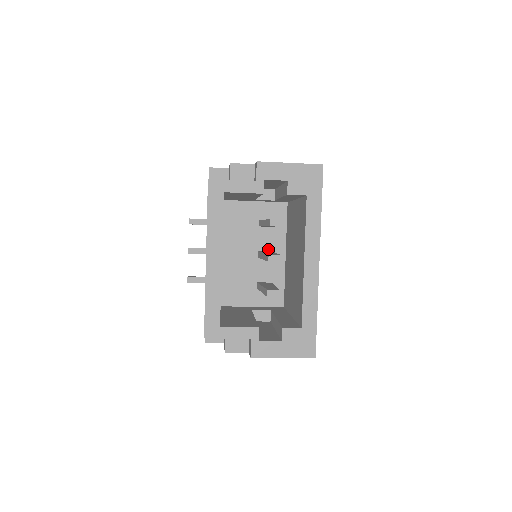
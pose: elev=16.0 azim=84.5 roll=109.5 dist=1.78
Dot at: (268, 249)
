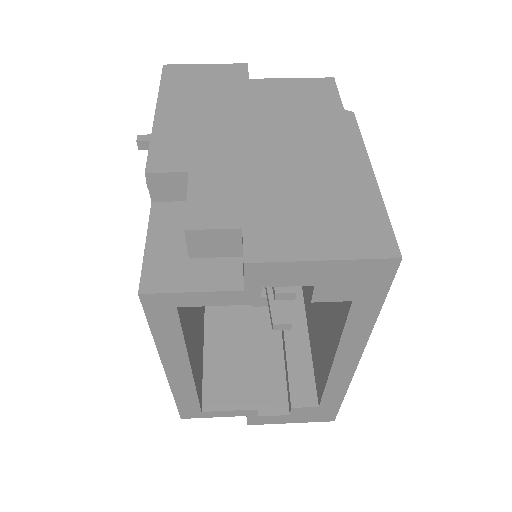
Dot at: occluded
